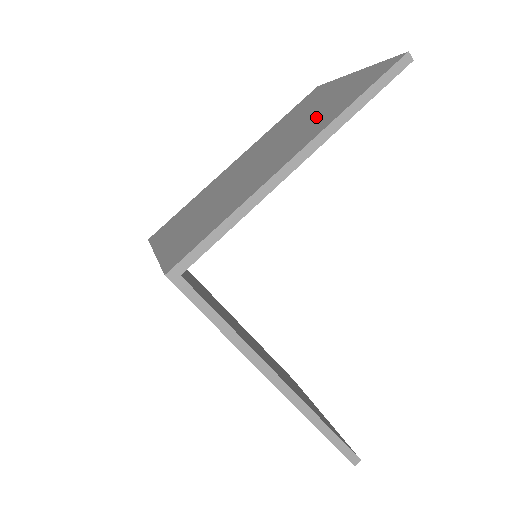
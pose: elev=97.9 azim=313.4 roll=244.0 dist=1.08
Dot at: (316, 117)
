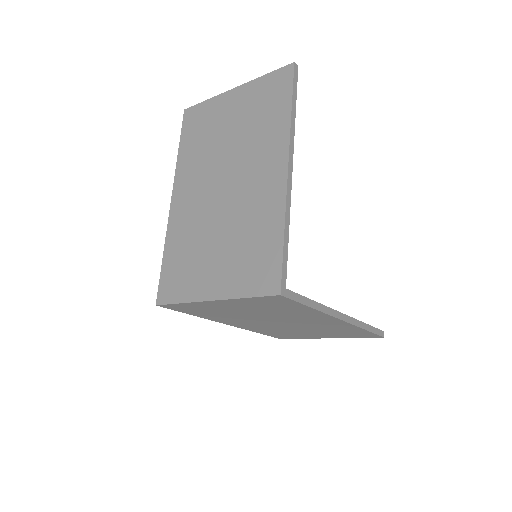
Dot at: (253, 132)
